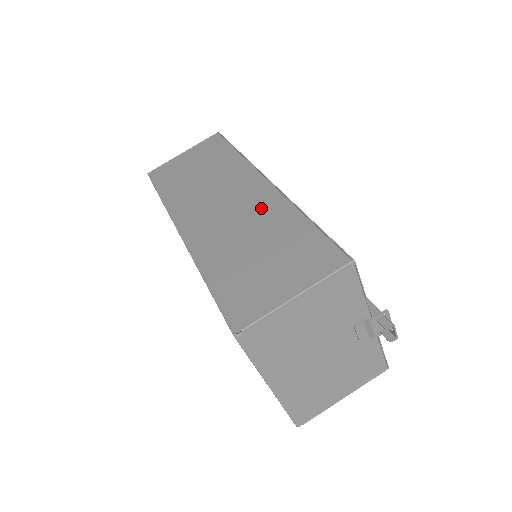
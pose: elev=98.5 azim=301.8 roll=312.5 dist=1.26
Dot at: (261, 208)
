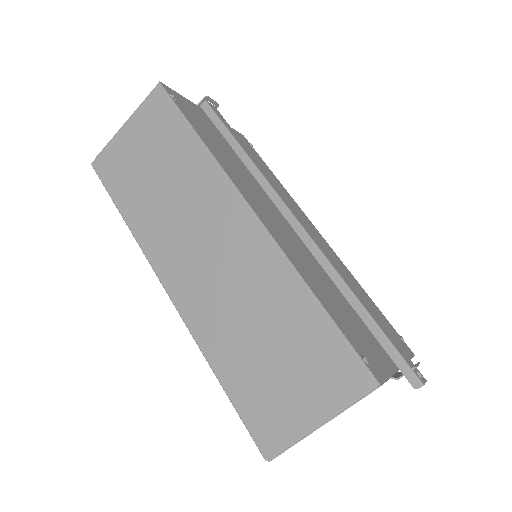
Dot at: (255, 269)
